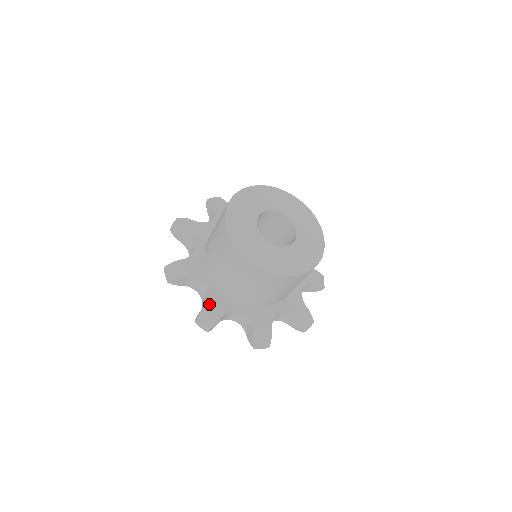
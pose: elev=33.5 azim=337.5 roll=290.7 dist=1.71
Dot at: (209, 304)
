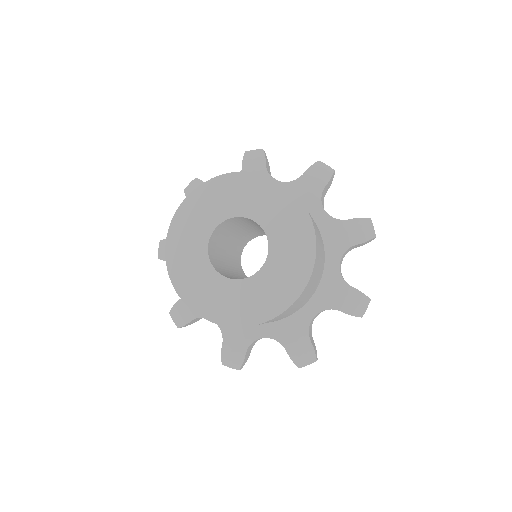
Dot at: (288, 347)
